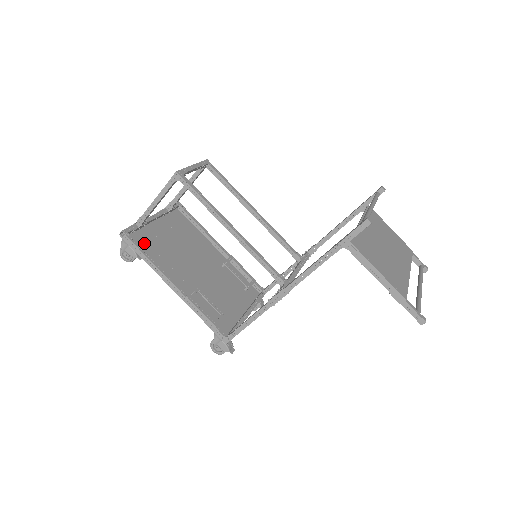
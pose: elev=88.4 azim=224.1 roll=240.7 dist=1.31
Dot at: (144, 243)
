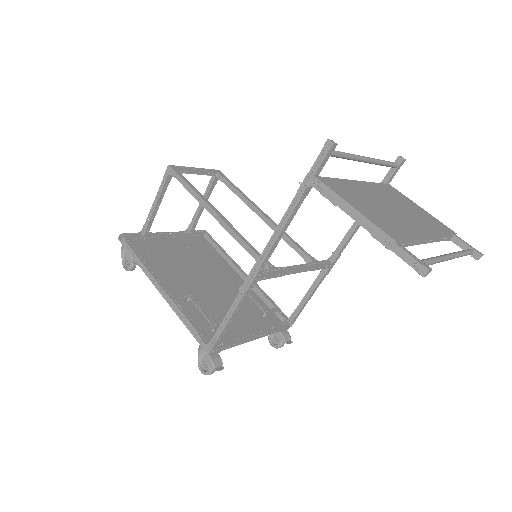
Dot at: (144, 250)
